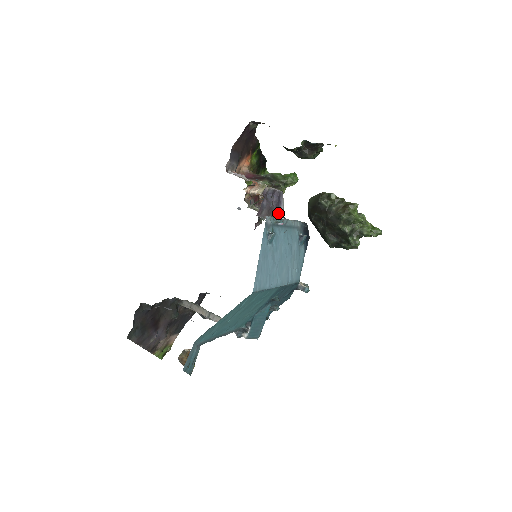
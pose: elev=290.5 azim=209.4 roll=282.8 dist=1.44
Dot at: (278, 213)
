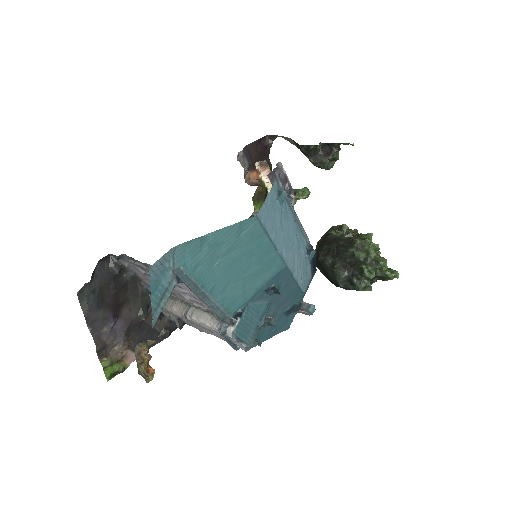
Dot at: occluded
